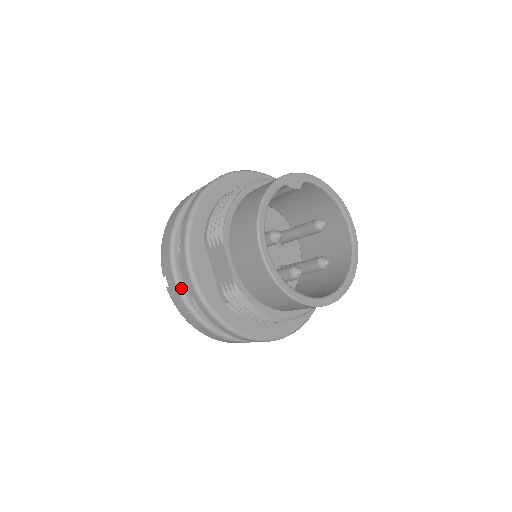
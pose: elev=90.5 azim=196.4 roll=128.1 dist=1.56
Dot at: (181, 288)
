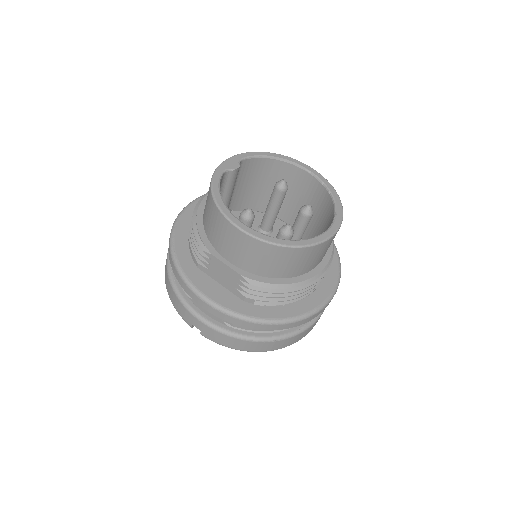
Dot at: (210, 322)
